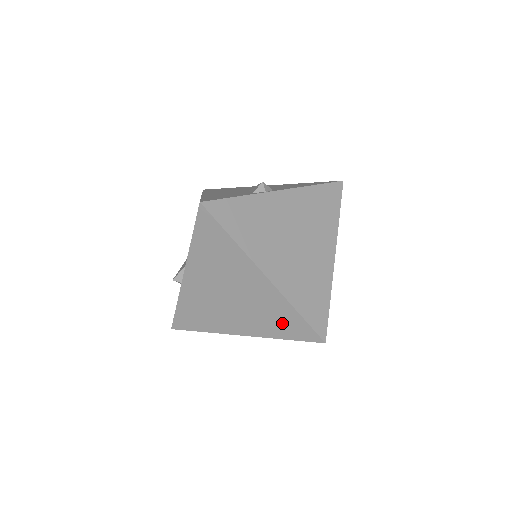
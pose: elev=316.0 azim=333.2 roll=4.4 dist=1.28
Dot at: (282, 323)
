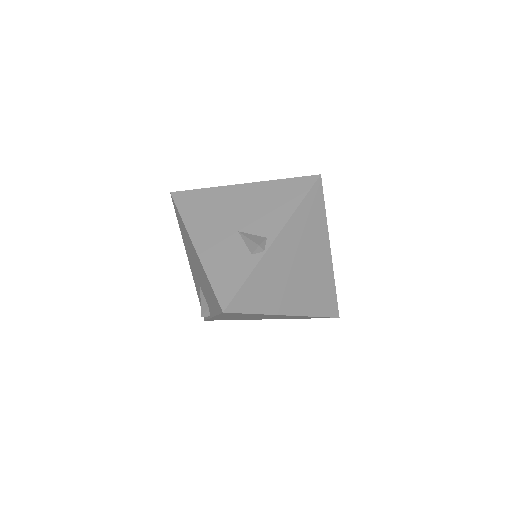
Dot at: occluded
